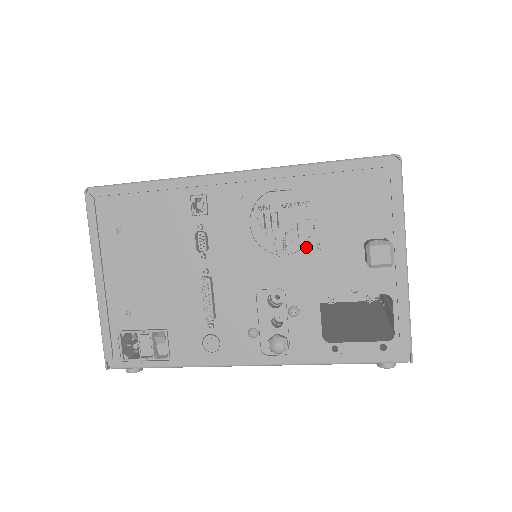
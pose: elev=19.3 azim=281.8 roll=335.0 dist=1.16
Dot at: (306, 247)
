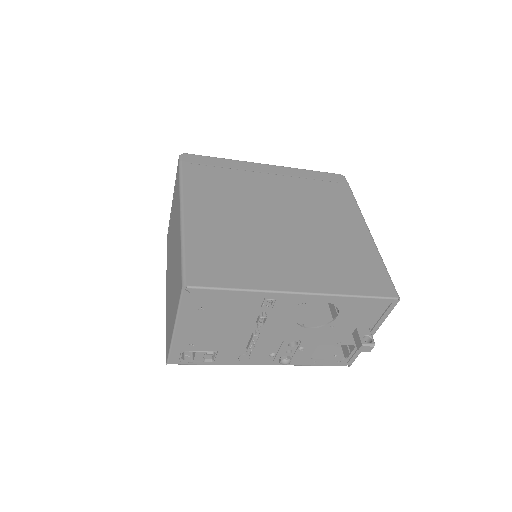
Dot at: (324, 326)
